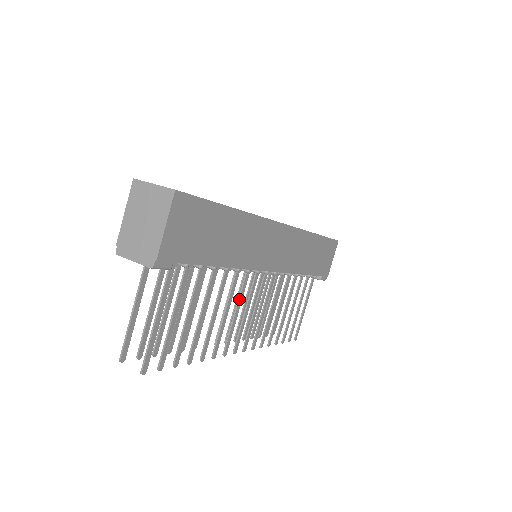
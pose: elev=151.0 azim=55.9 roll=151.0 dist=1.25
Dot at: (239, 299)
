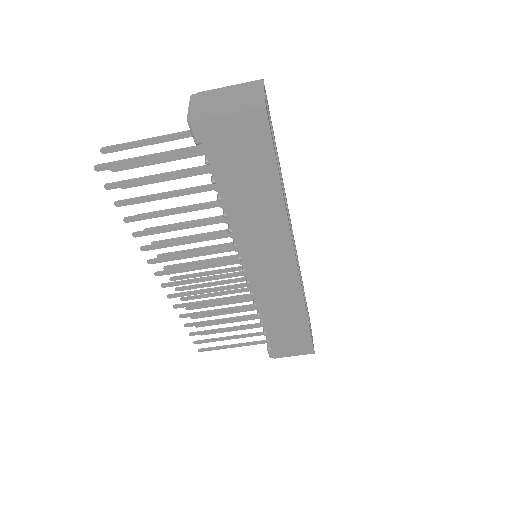
Dot at: (206, 251)
